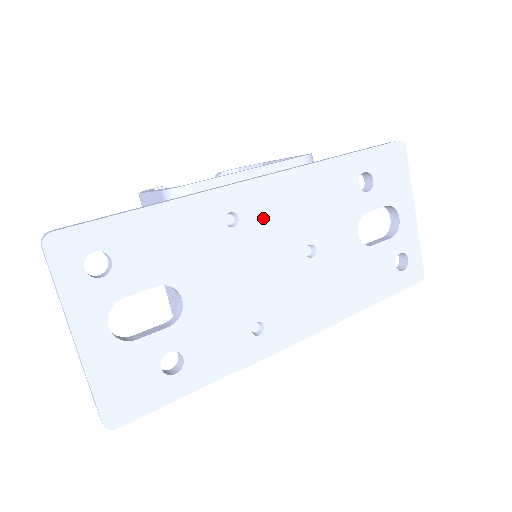
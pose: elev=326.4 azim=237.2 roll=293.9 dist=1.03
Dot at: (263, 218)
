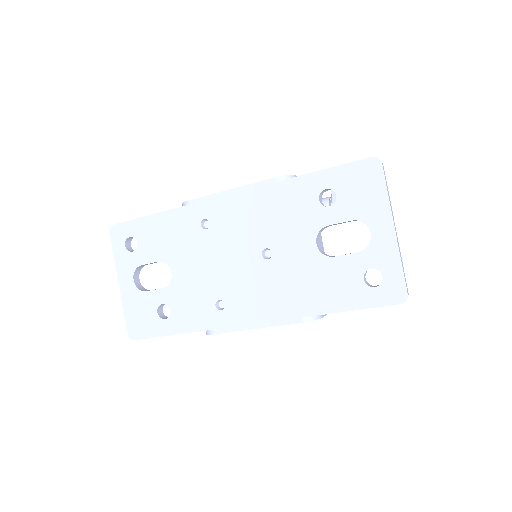
Dot at: (228, 225)
